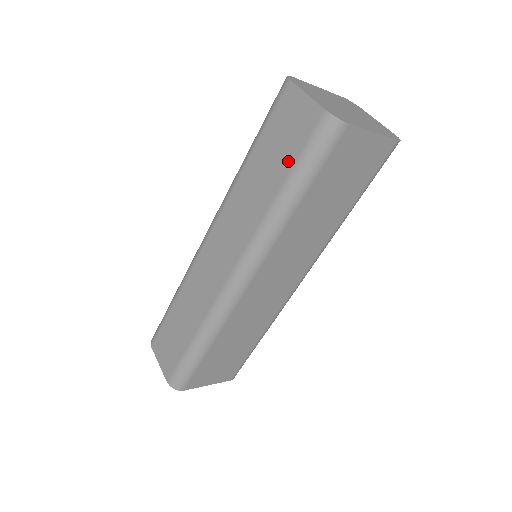
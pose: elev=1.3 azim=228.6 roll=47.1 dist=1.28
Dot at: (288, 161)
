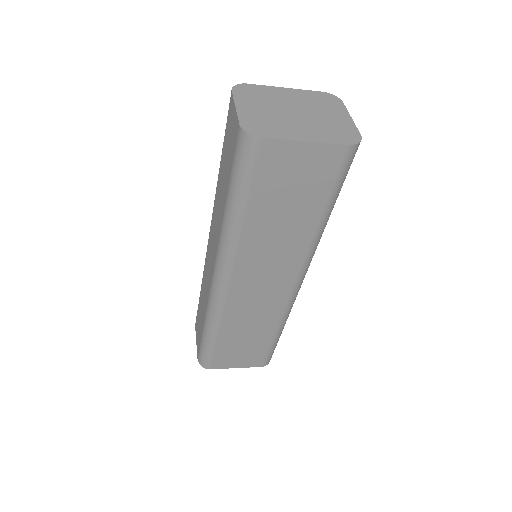
Dot at: (228, 174)
